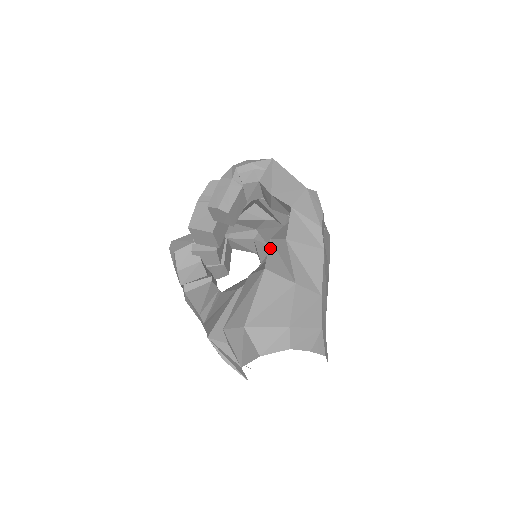
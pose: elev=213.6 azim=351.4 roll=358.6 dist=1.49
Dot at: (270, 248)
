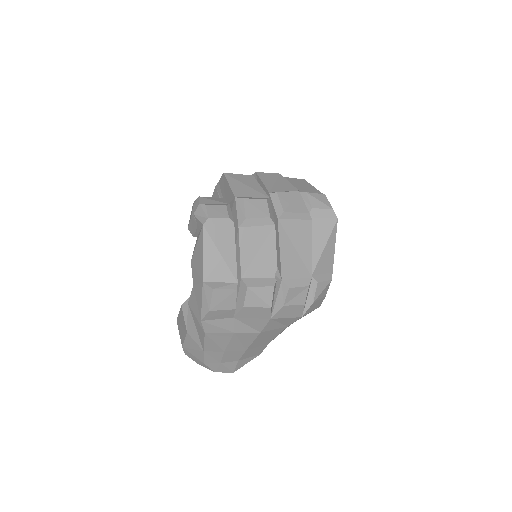
Dot at: occluded
